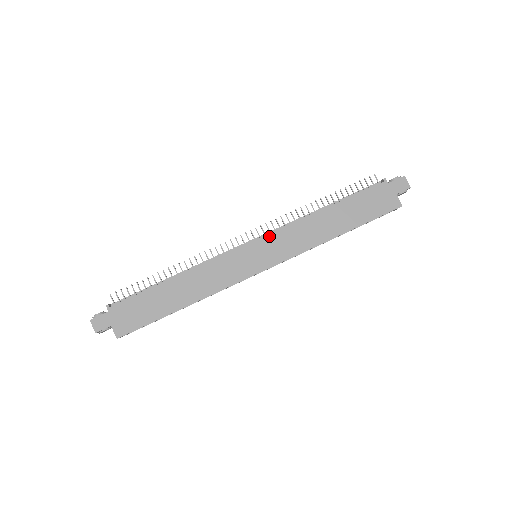
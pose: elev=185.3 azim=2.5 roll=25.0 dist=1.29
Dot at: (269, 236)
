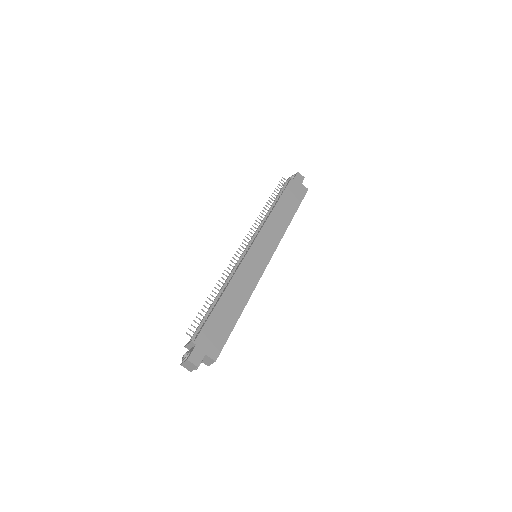
Dot at: (258, 237)
